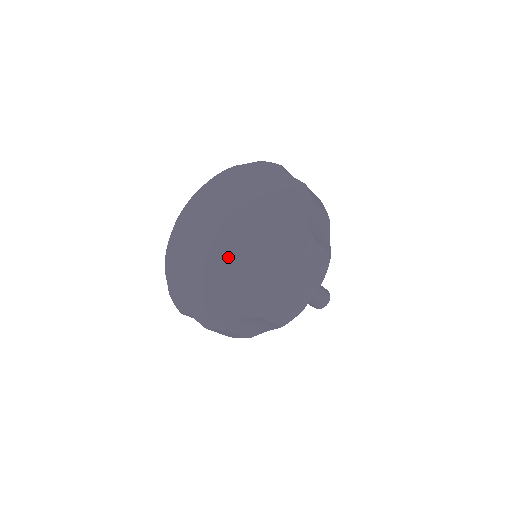
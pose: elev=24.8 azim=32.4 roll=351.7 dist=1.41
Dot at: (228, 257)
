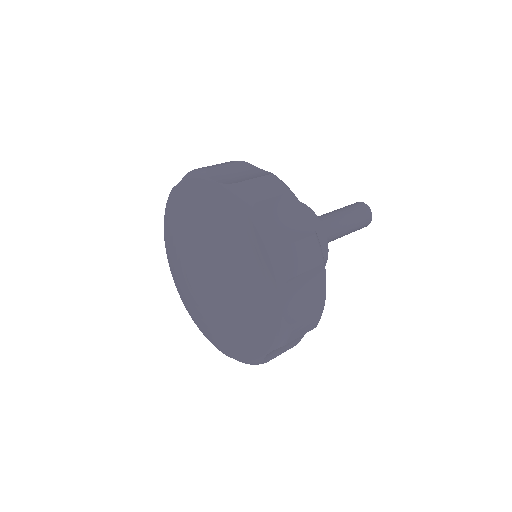
Dot at: (221, 300)
